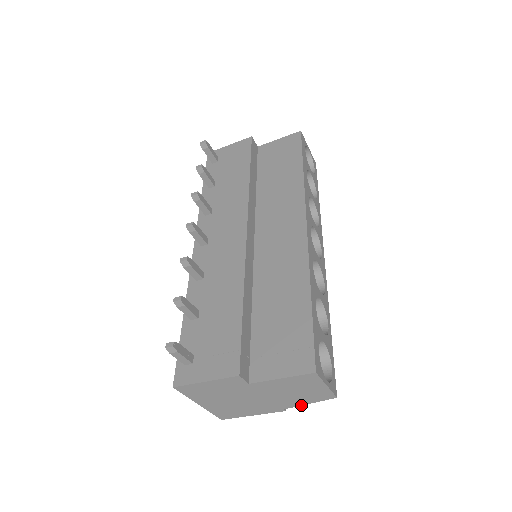
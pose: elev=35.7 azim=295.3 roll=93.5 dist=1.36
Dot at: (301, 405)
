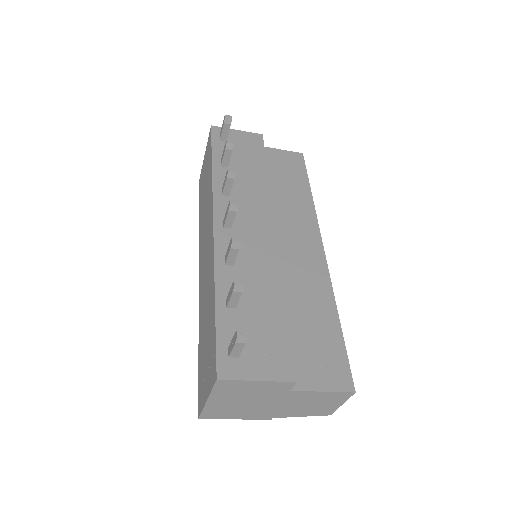
Dot at: occluded
